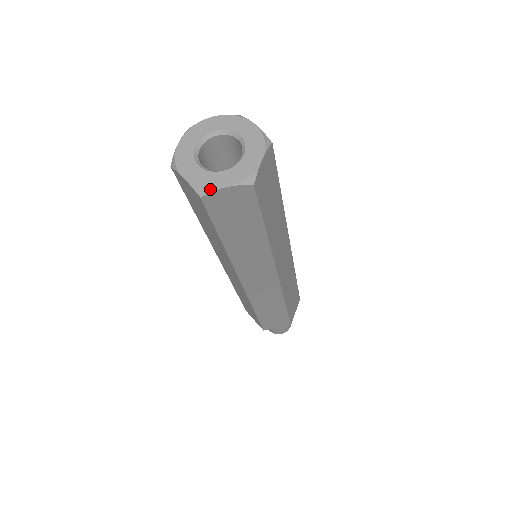
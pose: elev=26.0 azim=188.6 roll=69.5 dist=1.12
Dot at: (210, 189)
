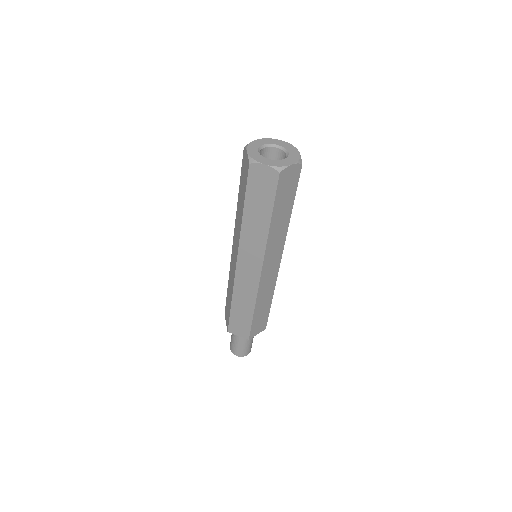
Dot at: (257, 161)
